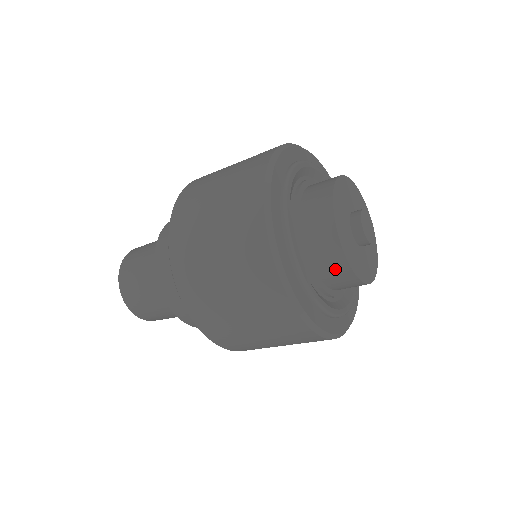
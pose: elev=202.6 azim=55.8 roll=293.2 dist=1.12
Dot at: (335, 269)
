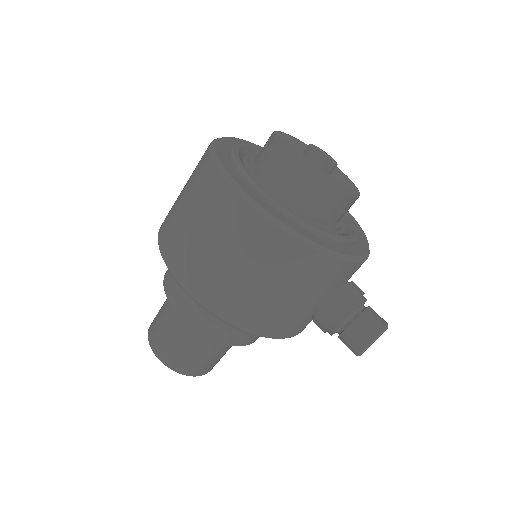
Dot at: (265, 147)
